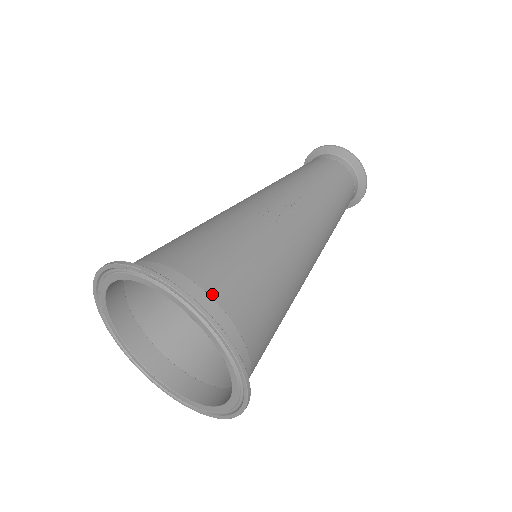
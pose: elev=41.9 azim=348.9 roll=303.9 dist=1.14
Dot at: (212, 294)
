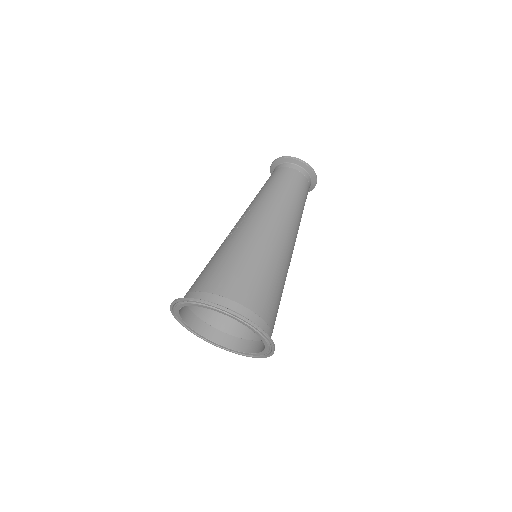
Dot at: (198, 290)
